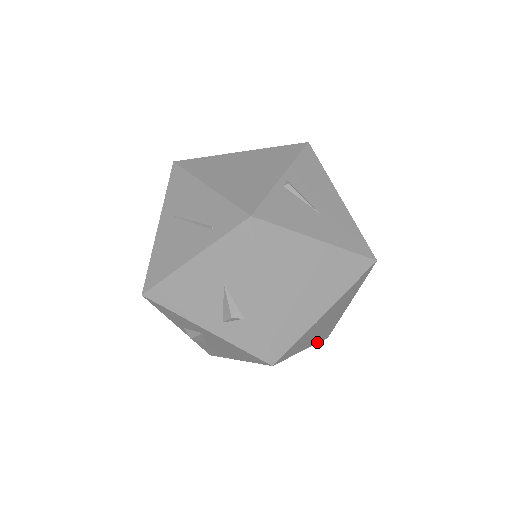
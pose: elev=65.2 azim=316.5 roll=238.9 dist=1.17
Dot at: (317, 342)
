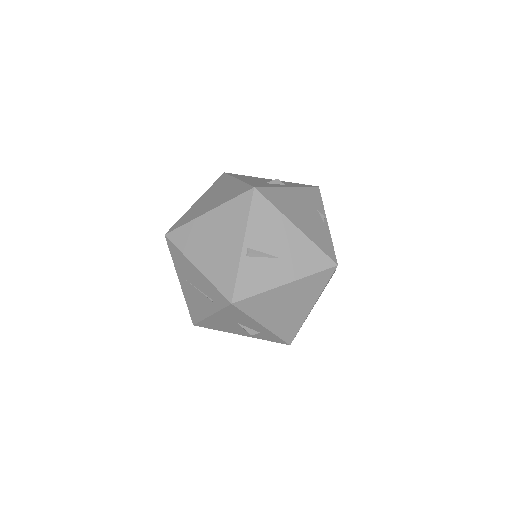
Dot at: occluded
